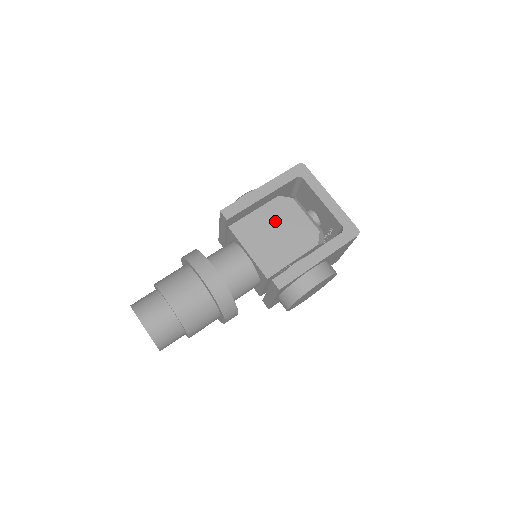
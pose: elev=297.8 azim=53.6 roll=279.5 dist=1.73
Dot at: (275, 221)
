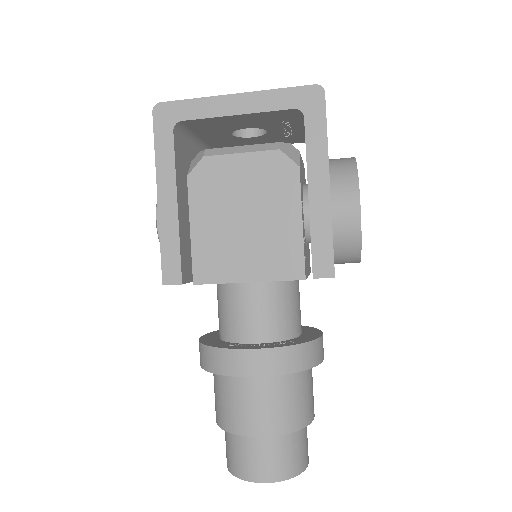
Dot at: (224, 209)
